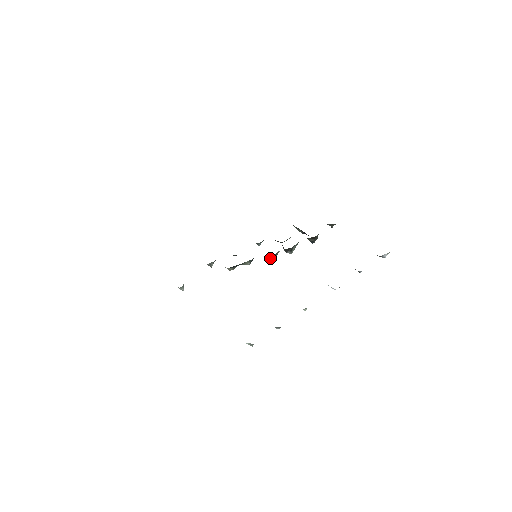
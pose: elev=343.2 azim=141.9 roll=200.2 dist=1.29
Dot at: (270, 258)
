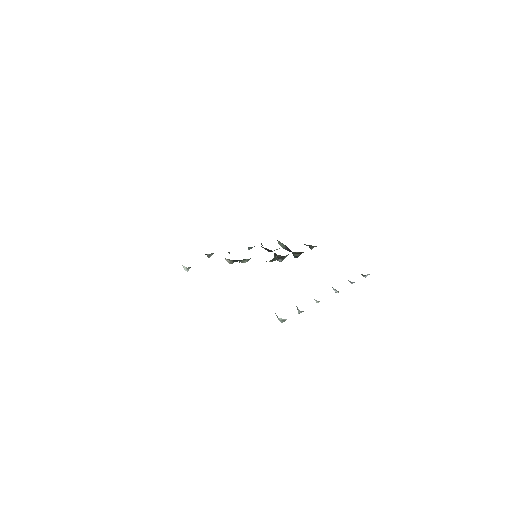
Dot at: (271, 260)
